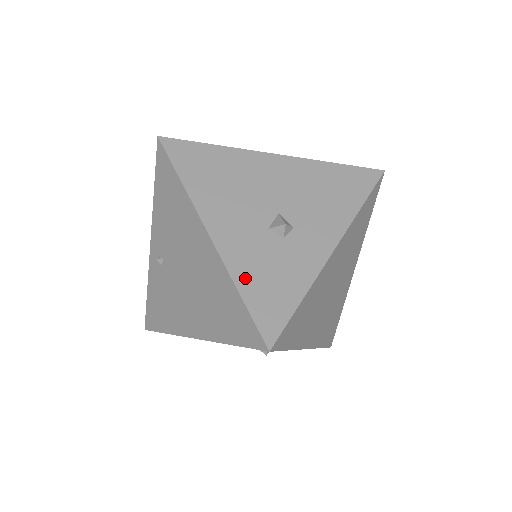
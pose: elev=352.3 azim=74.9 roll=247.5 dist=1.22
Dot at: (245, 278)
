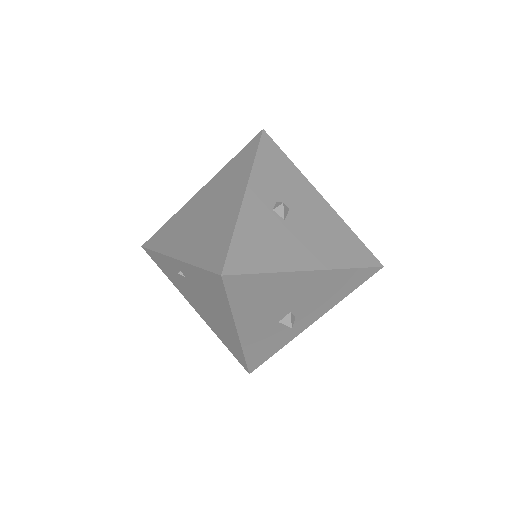
Dot at: (251, 350)
